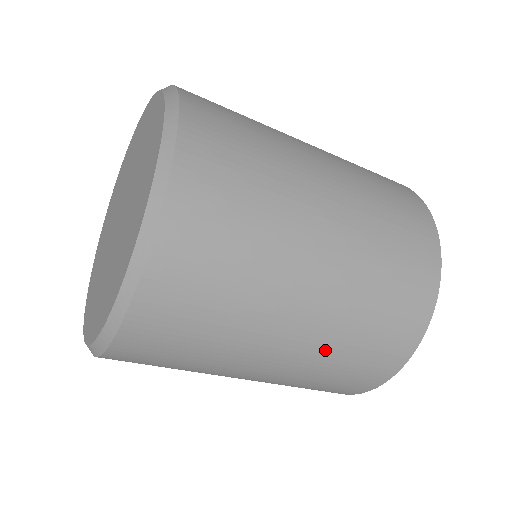
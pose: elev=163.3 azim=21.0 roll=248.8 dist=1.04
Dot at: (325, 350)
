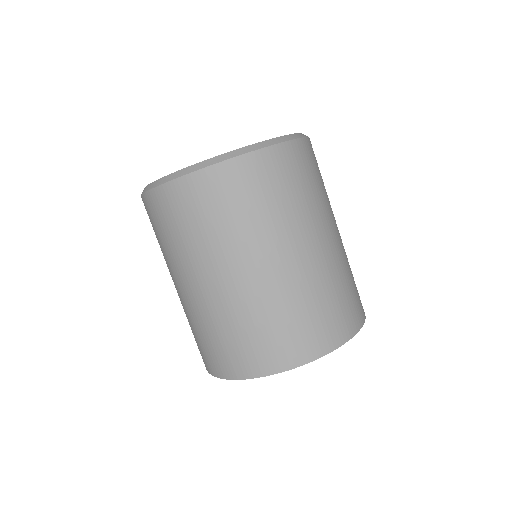
Dot at: (310, 283)
